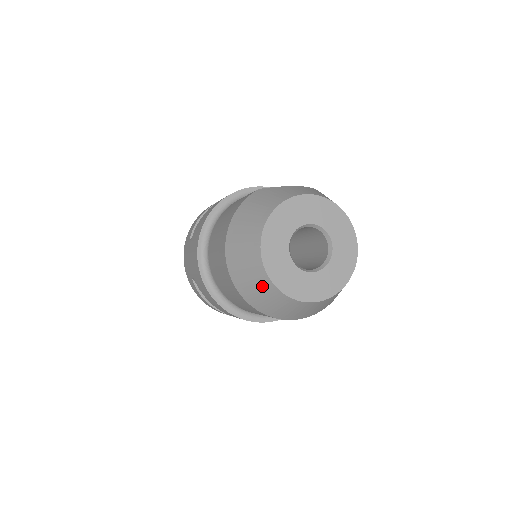
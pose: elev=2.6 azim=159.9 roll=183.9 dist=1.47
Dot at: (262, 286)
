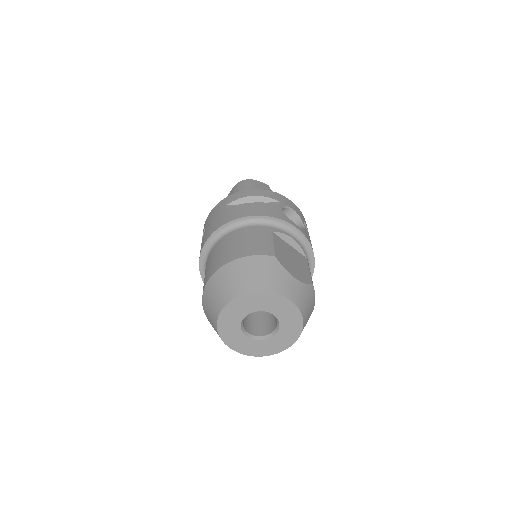
Dot at: (212, 315)
